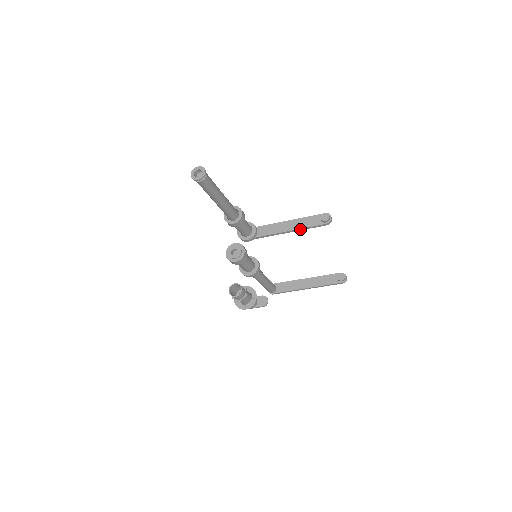
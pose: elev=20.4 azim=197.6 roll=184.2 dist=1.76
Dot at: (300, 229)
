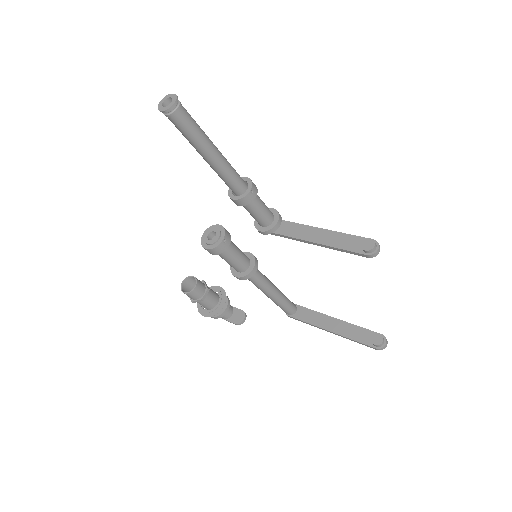
Dot at: (331, 247)
